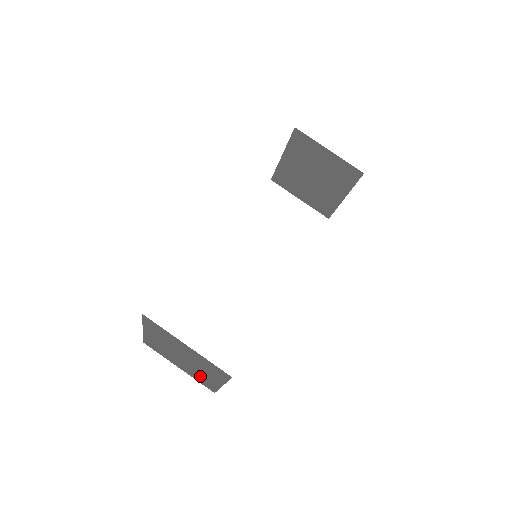
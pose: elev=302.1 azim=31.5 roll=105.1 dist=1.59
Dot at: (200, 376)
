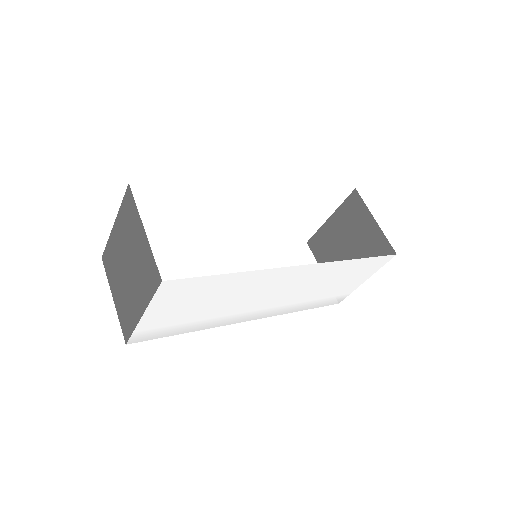
Dot at: (128, 306)
